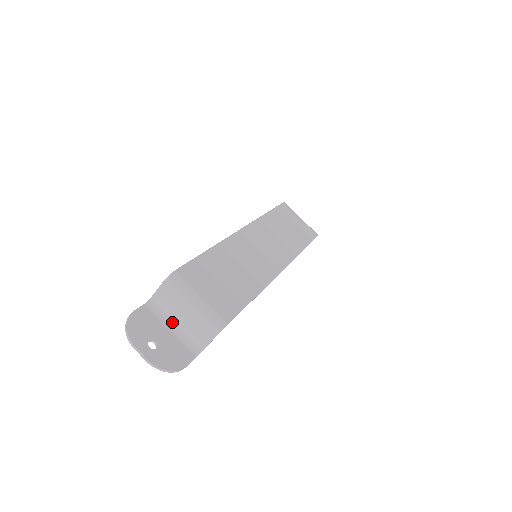
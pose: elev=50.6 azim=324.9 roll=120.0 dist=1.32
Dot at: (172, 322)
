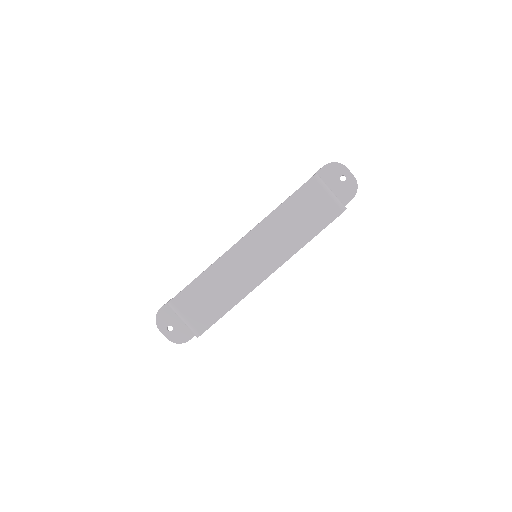
Dot at: occluded
